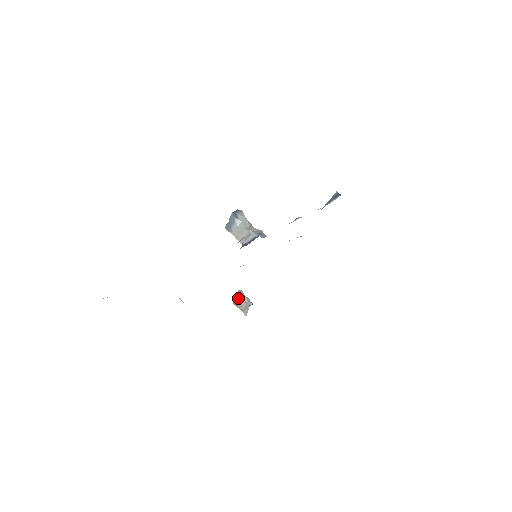
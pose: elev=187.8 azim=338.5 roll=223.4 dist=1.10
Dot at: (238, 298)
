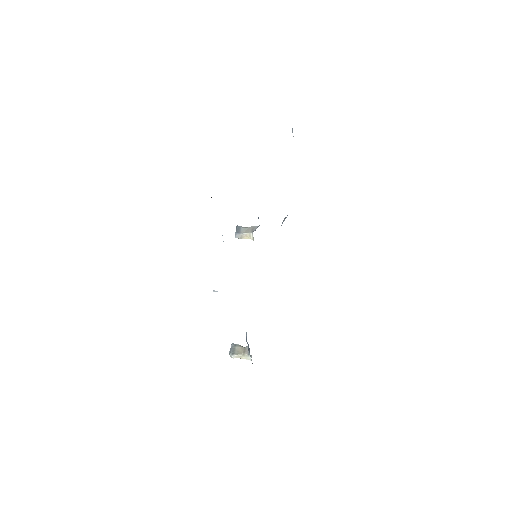
Dot at: (234, 347)
